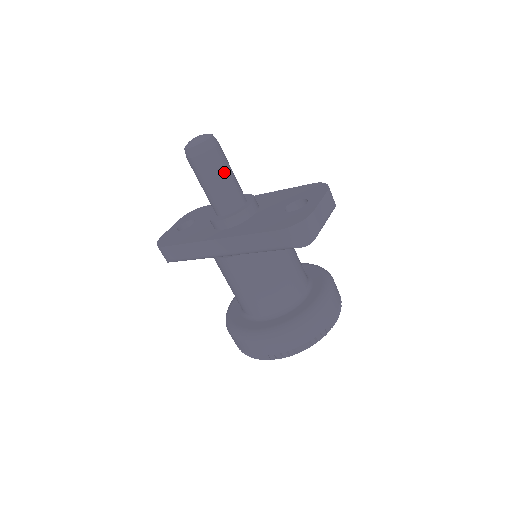
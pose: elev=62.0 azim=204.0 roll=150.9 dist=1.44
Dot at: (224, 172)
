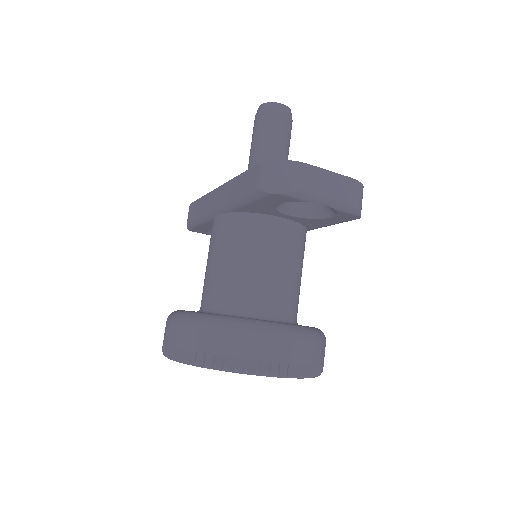
Dot at: (274, 138)
